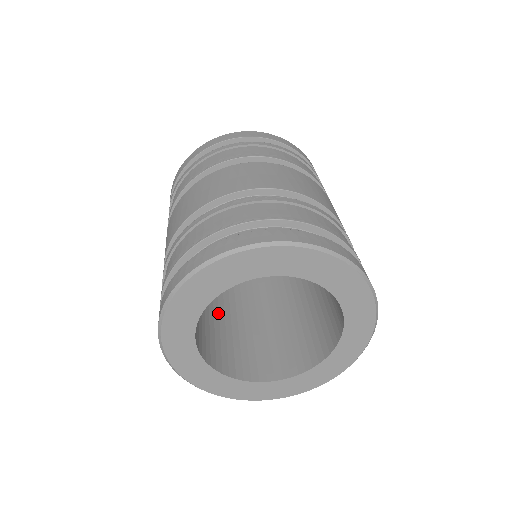
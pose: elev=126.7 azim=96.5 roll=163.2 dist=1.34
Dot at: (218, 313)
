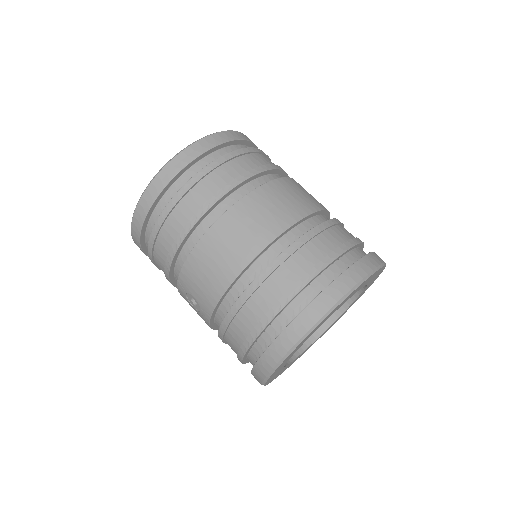
Dot at: occluded
